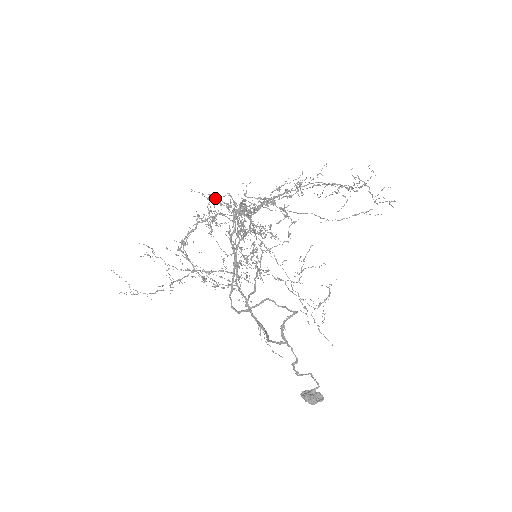
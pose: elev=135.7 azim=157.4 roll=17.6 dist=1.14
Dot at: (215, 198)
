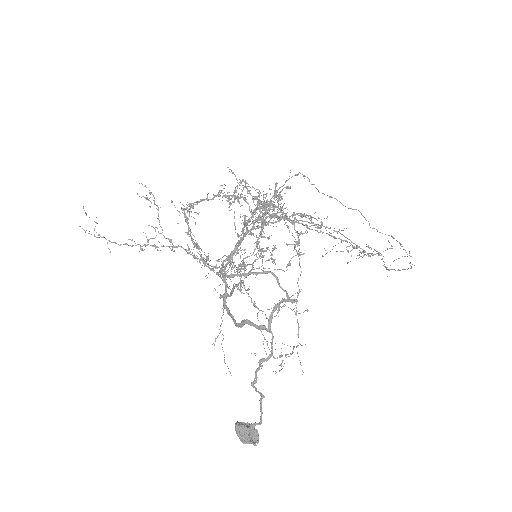
Dot at: (245, 186)
